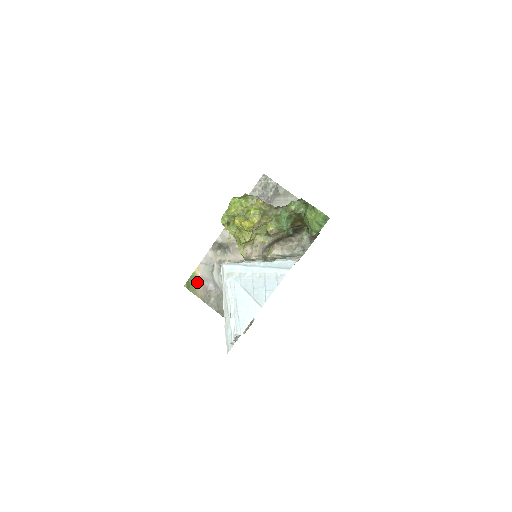
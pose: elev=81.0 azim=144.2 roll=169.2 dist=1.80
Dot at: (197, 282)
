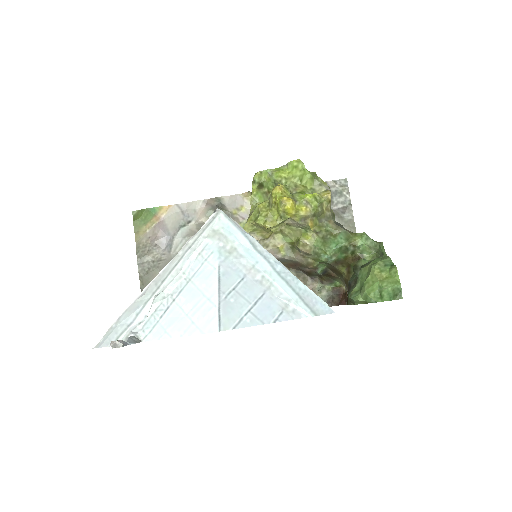
Dot at: (152, 221)
